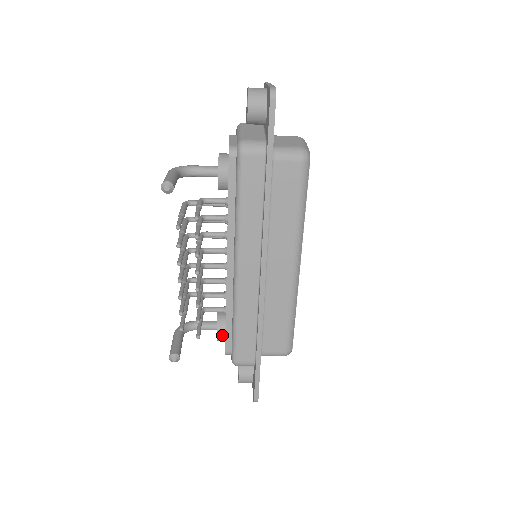
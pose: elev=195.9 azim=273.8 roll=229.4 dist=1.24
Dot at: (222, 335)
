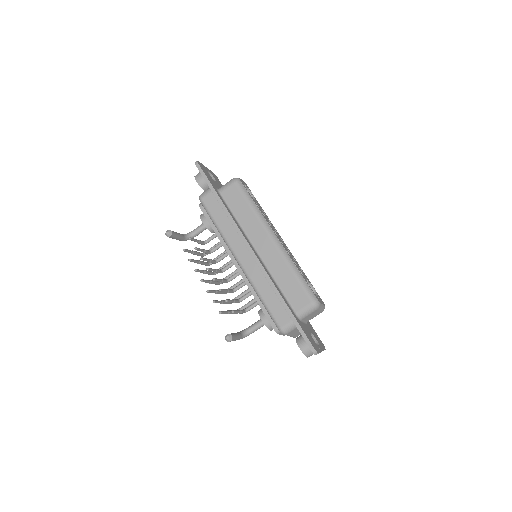
Dot at: (265, 319)
